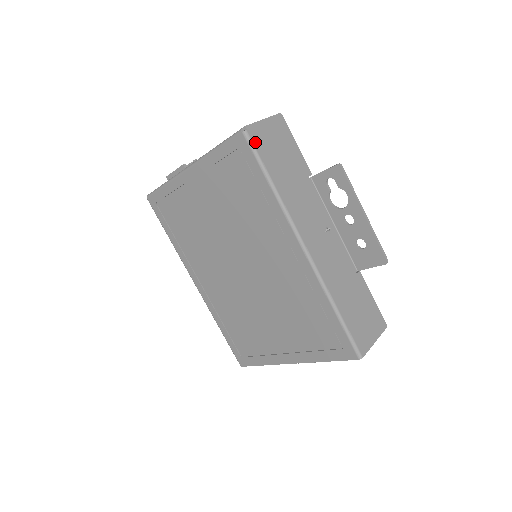
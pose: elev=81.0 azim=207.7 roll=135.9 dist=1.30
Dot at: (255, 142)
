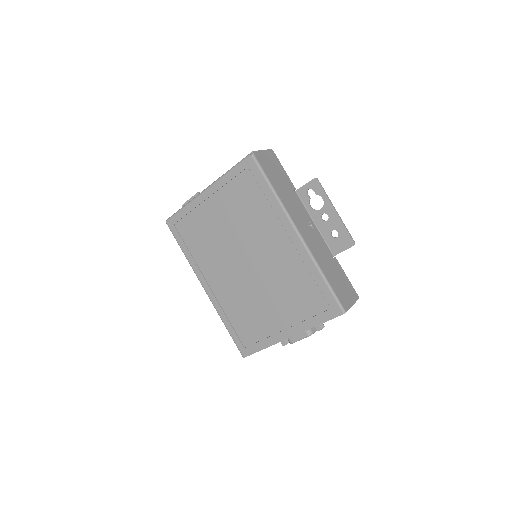
Dot at: (260, 162)
